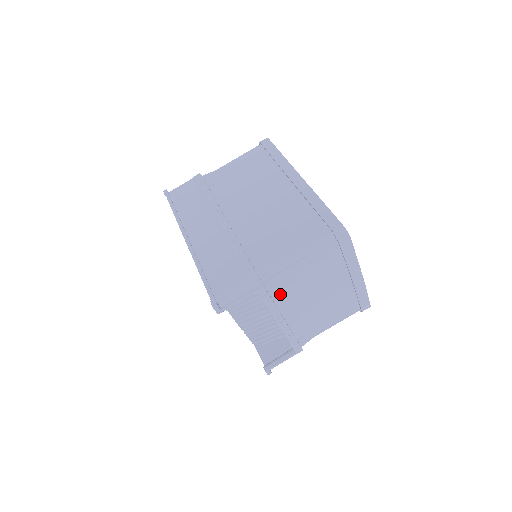
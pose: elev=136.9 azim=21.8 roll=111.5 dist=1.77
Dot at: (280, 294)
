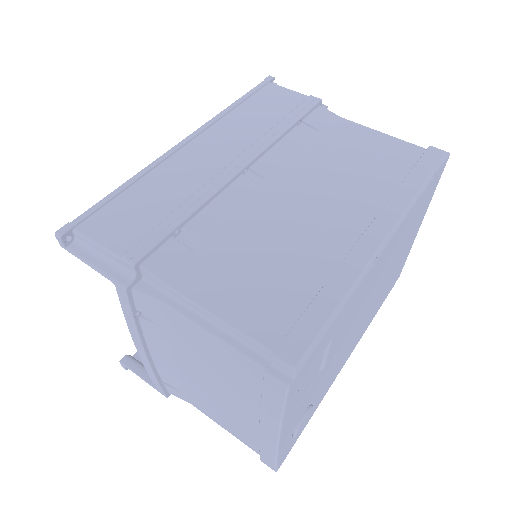
Dot at: (154, 321)
